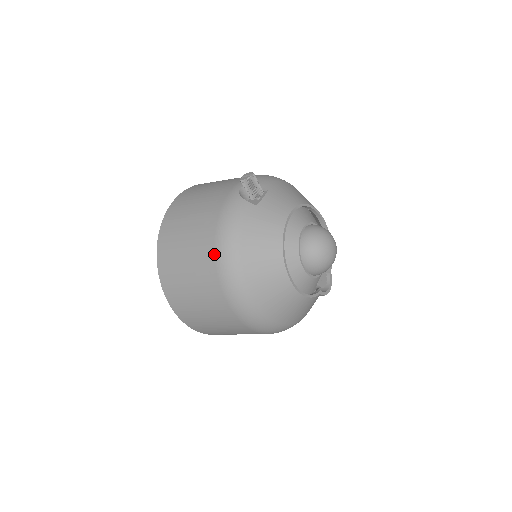
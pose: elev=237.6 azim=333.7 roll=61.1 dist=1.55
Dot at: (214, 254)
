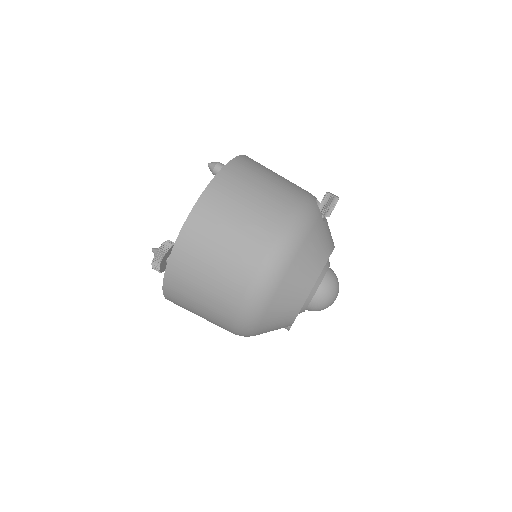
Dot at: (282, 225)
